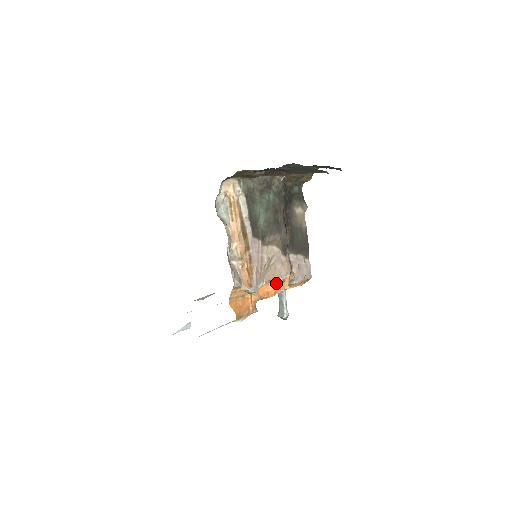
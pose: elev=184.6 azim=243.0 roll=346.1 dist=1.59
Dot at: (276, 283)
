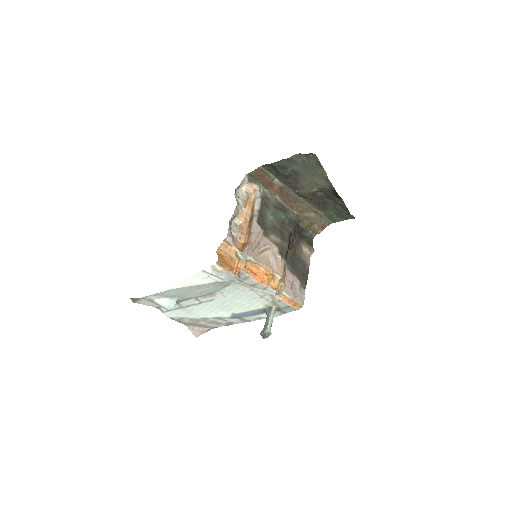
Dot at: (266, 274)
